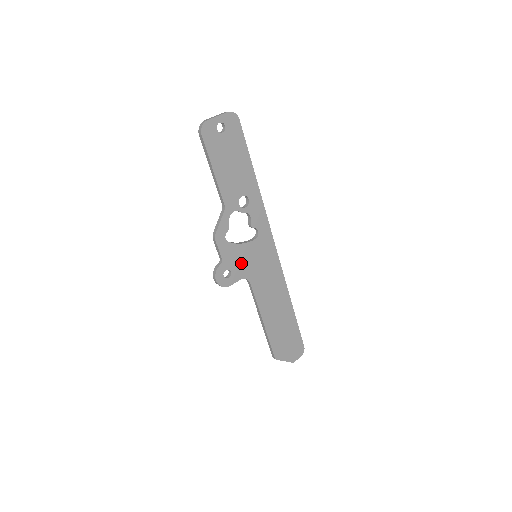
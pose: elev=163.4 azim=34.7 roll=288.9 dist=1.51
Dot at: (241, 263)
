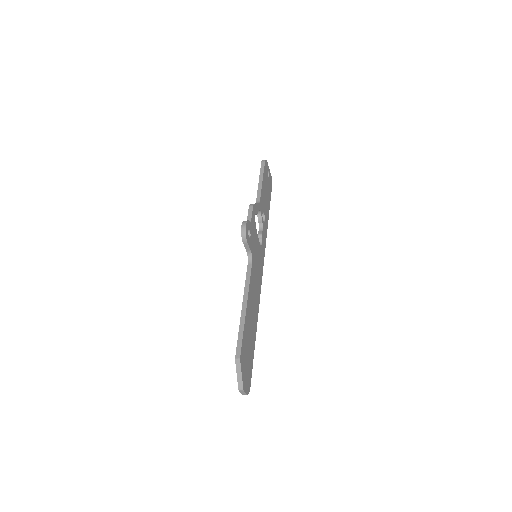
Dot at: (254, 243)
